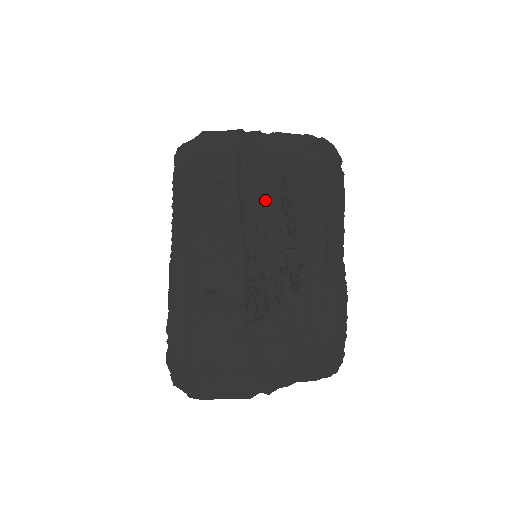
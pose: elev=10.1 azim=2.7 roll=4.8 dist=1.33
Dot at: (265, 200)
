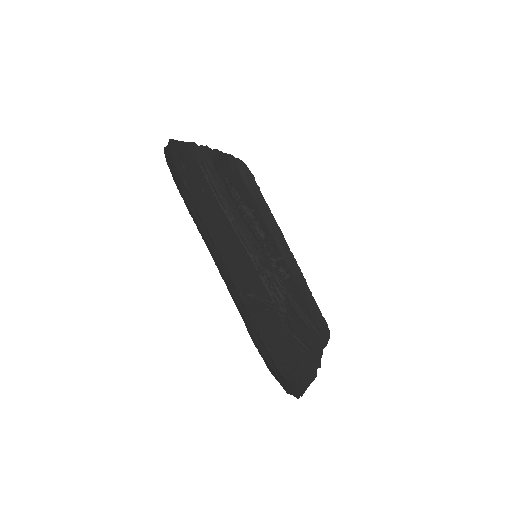
Dot at: (237, 207)
